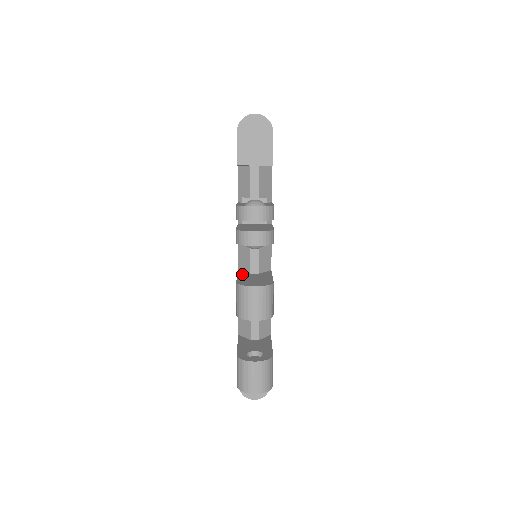
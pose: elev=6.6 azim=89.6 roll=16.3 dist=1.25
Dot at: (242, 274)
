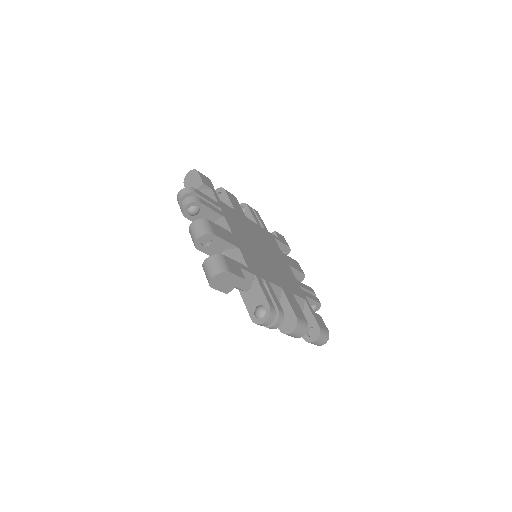
Dot at: occluded
